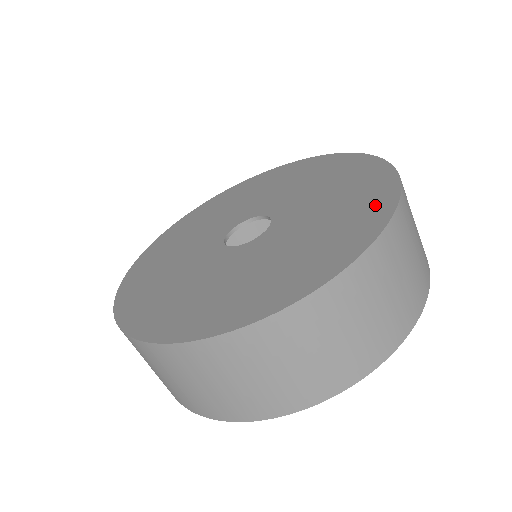
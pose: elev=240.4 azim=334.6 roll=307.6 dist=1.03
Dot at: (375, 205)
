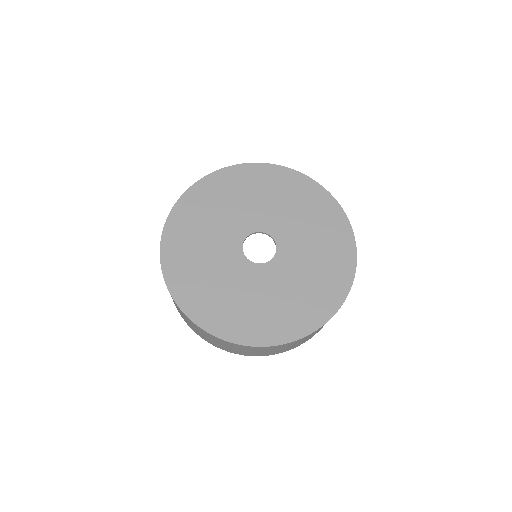
Dot at: (338, 284)
